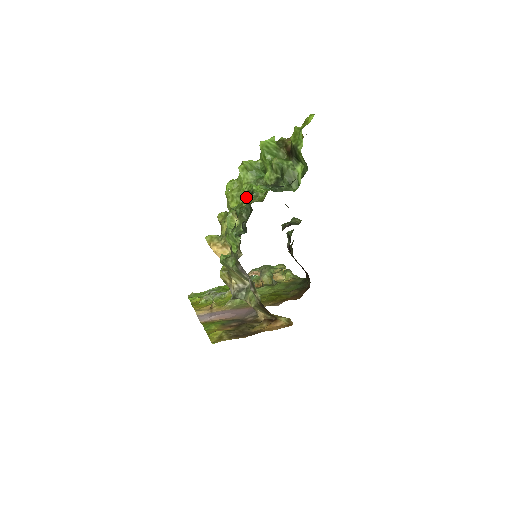
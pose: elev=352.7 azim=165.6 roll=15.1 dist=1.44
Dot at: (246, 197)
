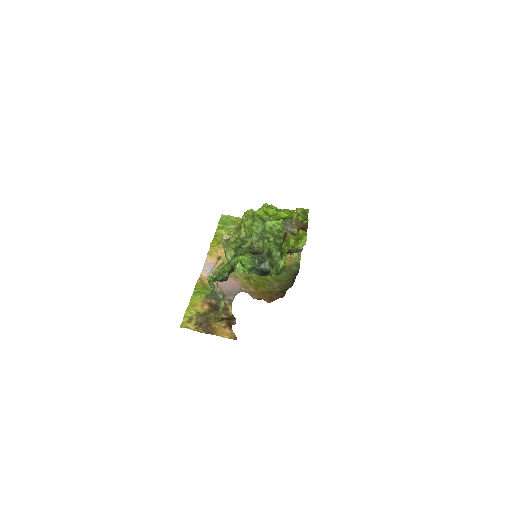
Dot at: (230, 267)
